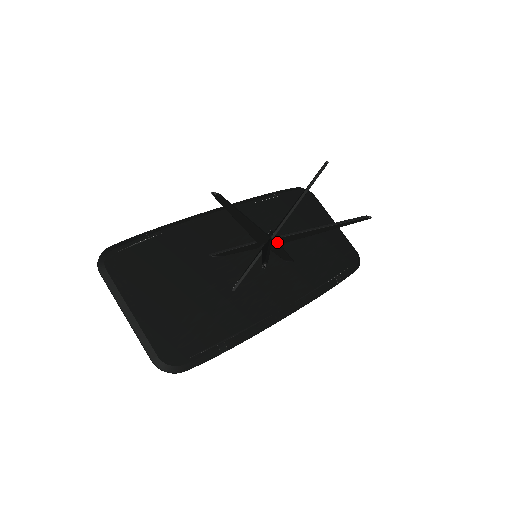
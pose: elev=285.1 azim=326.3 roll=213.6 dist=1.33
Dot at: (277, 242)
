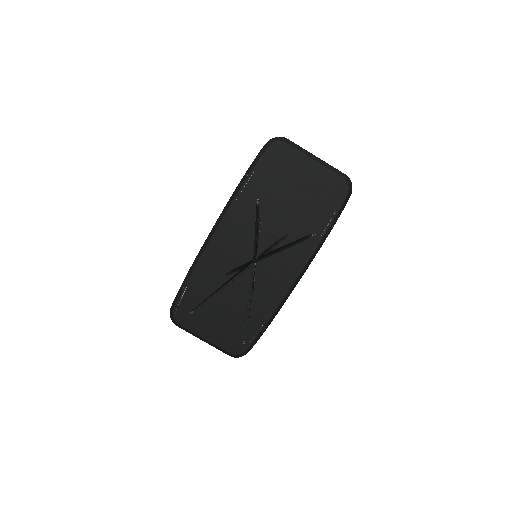
Dot at: occluded
